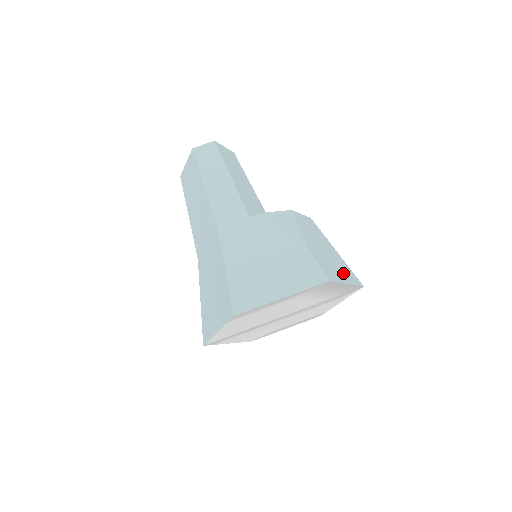
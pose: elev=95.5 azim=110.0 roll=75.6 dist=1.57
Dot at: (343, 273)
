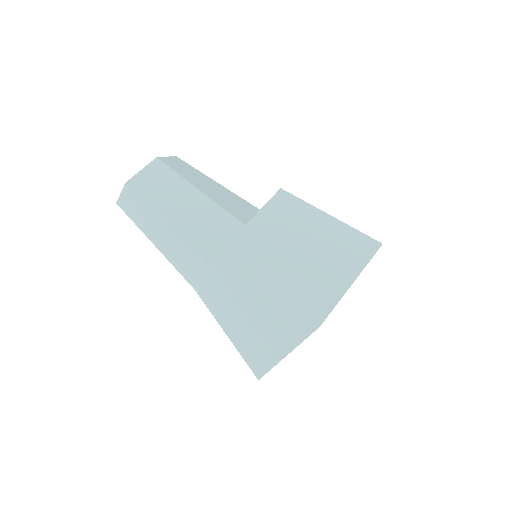
Dot at: (343, 265)
